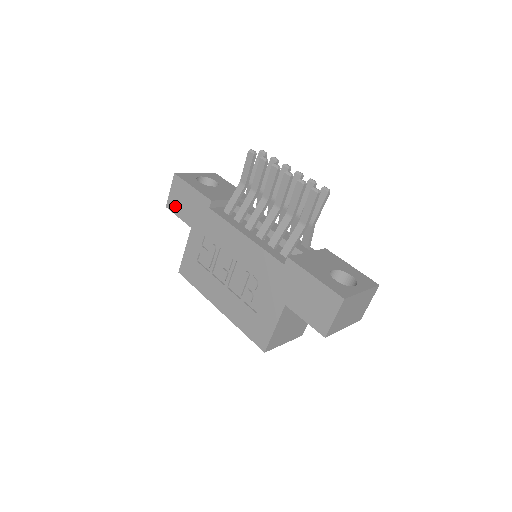
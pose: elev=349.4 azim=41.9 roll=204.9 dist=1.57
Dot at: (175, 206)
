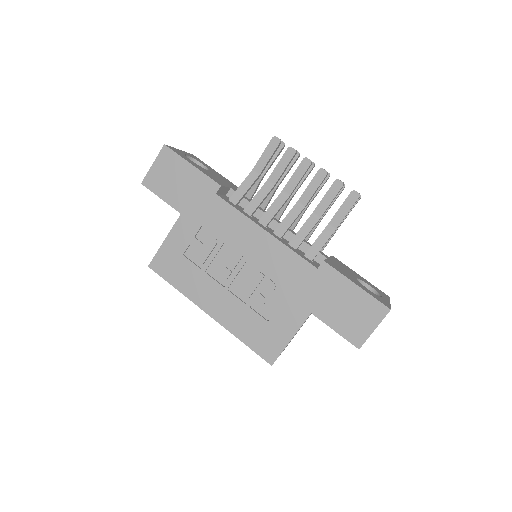
Dot at: (158, 184)
